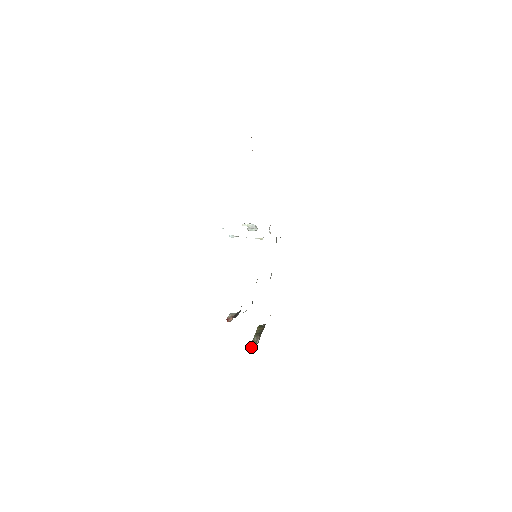
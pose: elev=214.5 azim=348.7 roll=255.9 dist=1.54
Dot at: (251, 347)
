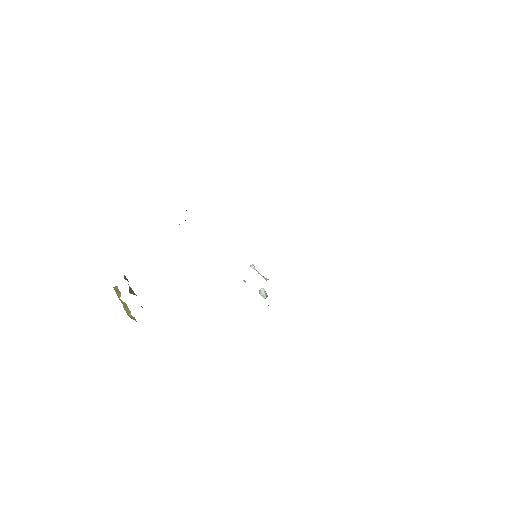
Dot at: occluded
